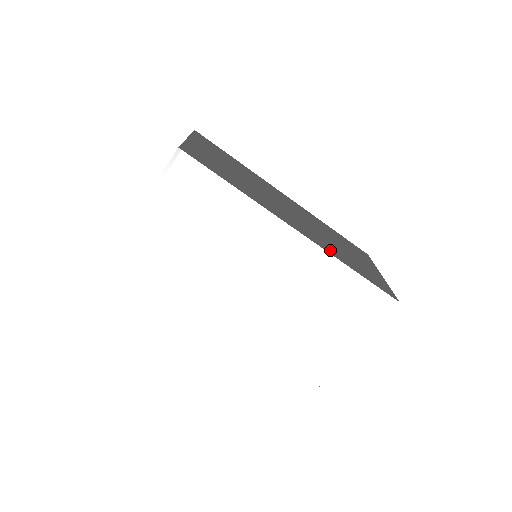
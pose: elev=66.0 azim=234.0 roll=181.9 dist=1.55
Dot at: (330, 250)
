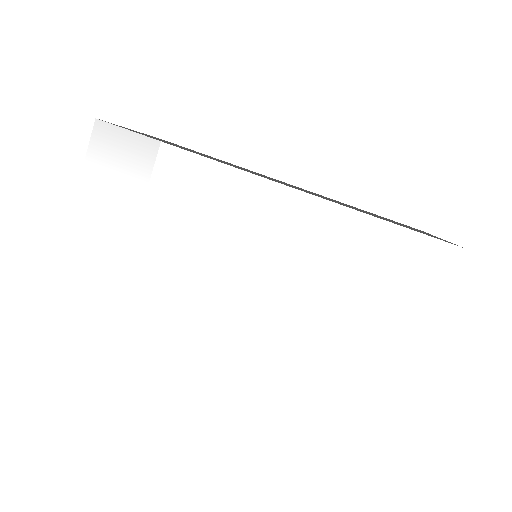
Dot at: occluded
